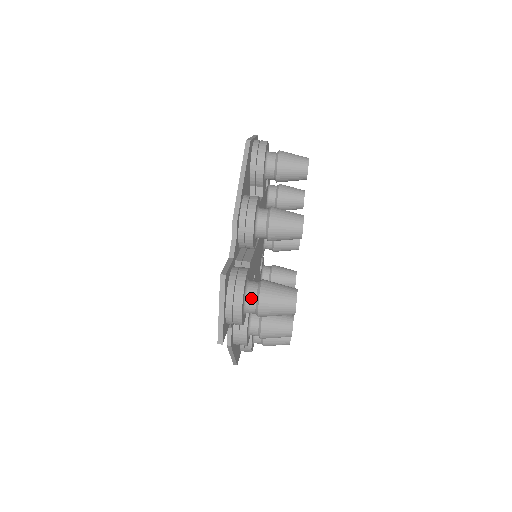
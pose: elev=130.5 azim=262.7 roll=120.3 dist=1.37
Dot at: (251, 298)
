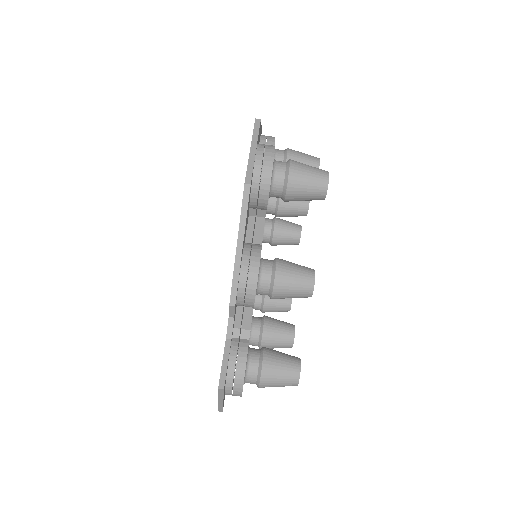
Dot at: (251, 380)
